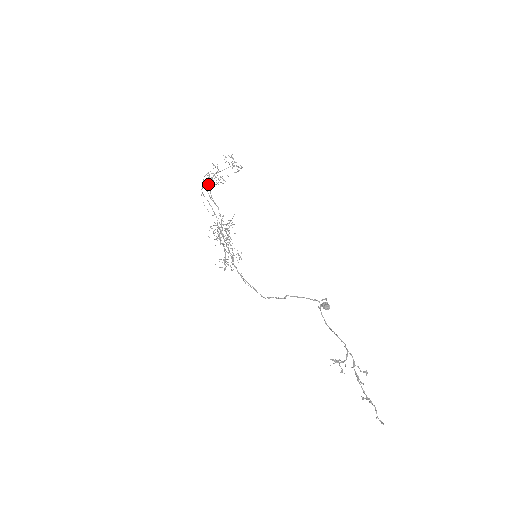
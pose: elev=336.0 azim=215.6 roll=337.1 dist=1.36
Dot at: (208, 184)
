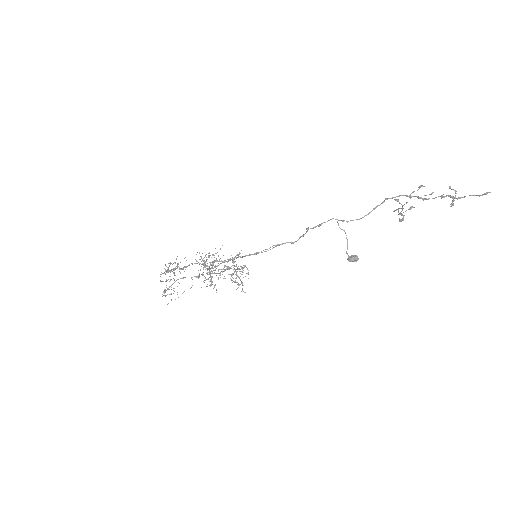
Dot at: (167, 271)
